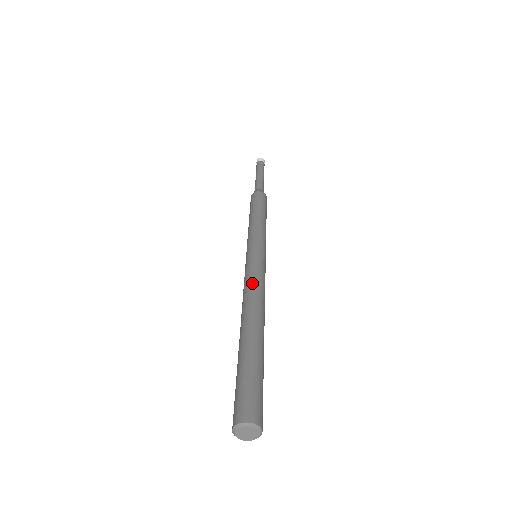
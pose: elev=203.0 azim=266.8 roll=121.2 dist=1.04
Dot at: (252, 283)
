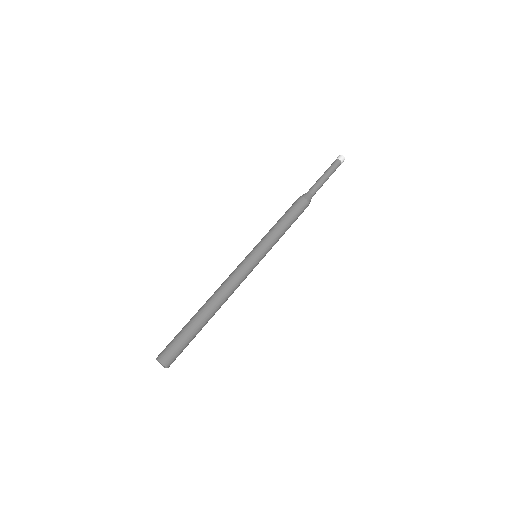
Dot at: (229, 279)
